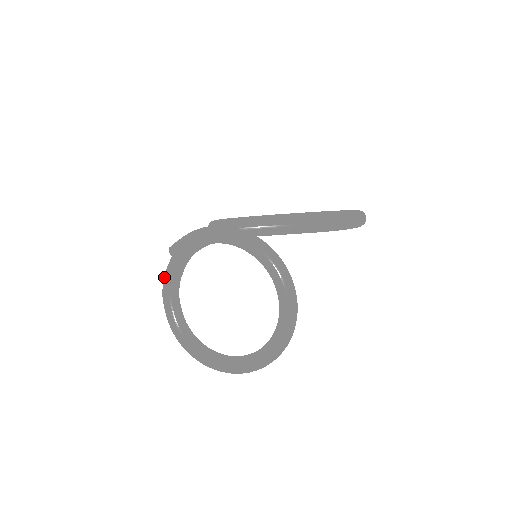
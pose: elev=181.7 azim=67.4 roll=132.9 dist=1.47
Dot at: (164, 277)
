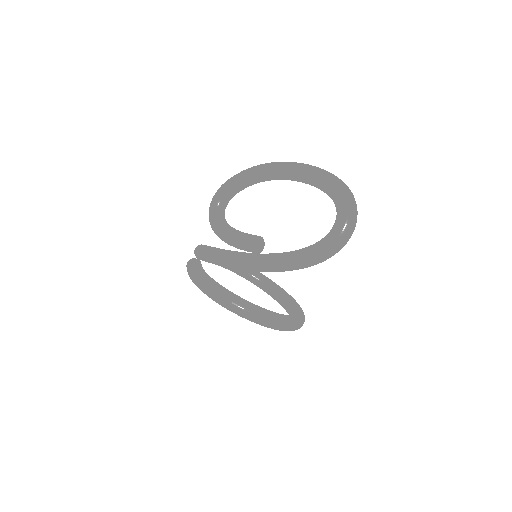
Dot at: occluded
